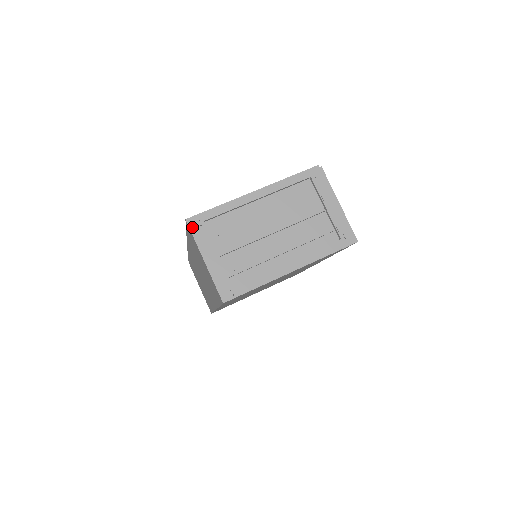
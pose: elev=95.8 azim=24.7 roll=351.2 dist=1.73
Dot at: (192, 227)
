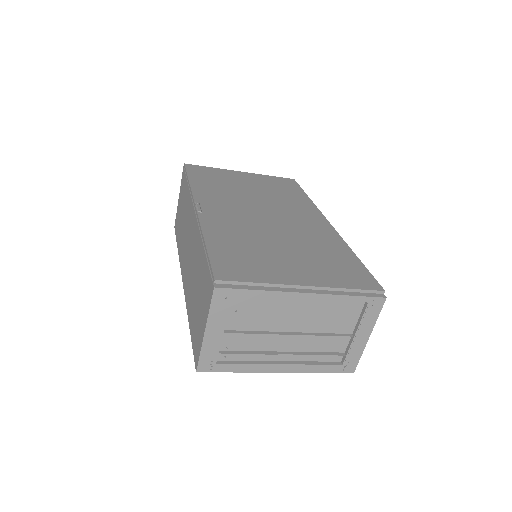
Dot at: (216, 295)
